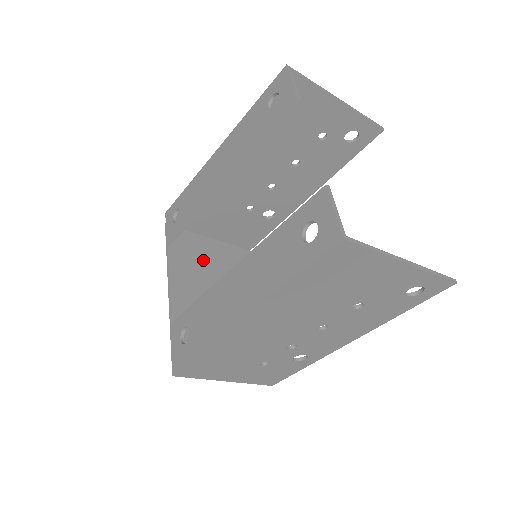
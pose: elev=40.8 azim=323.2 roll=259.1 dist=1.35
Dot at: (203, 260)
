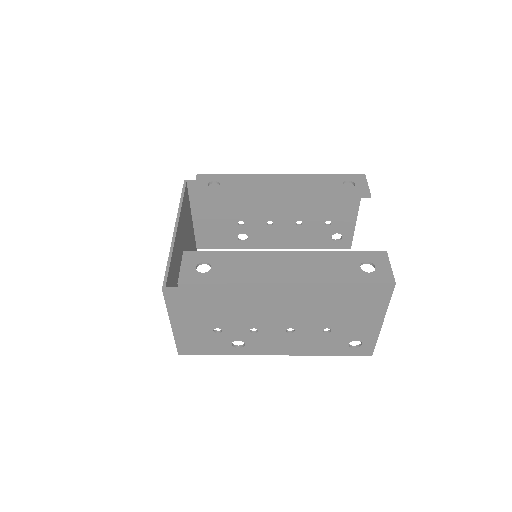
Dot at: (187, 228)
